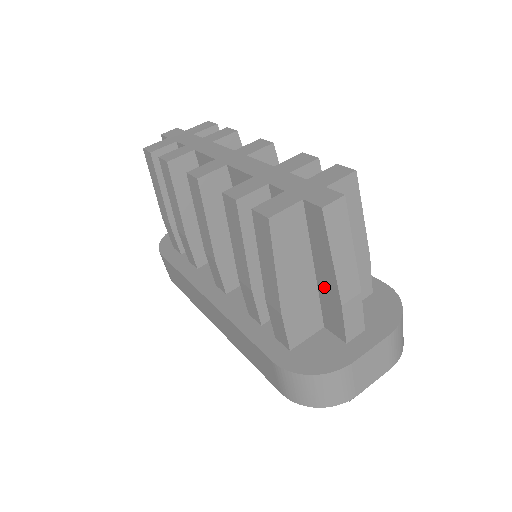
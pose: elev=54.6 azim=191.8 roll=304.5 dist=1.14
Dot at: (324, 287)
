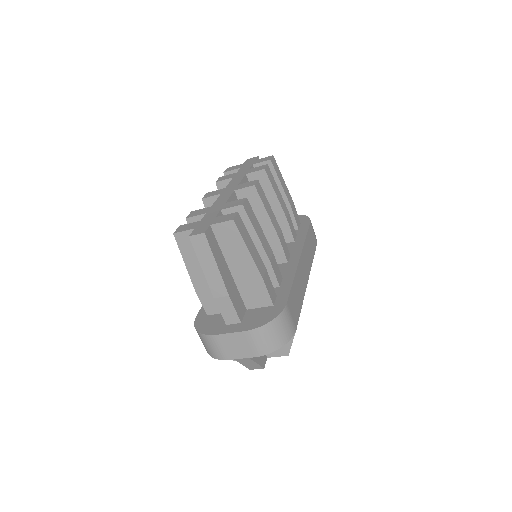
Dot at: occluded
